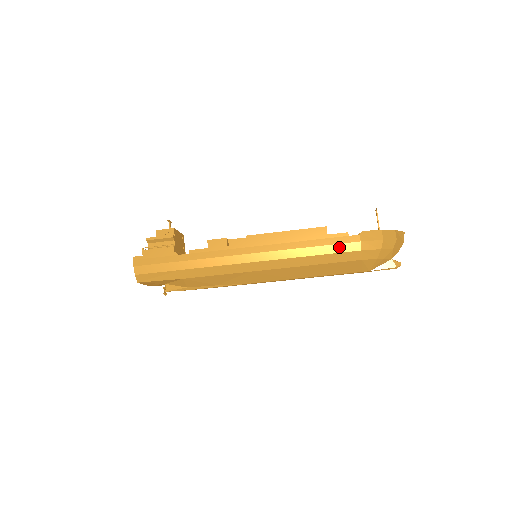
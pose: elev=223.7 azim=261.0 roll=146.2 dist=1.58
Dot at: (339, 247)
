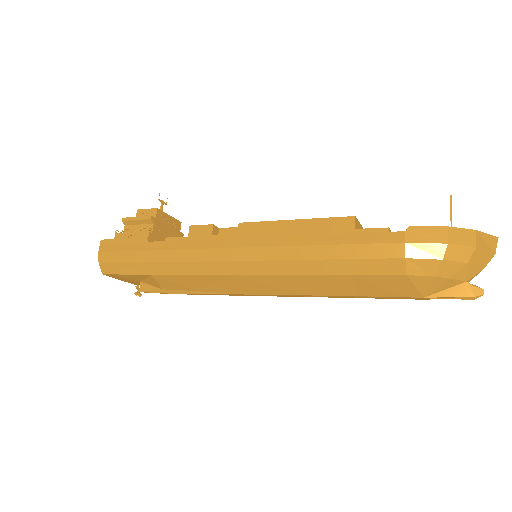
Dot at: (367, 249)
